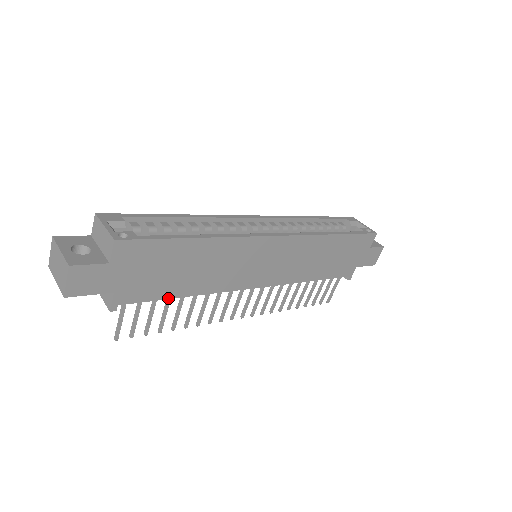
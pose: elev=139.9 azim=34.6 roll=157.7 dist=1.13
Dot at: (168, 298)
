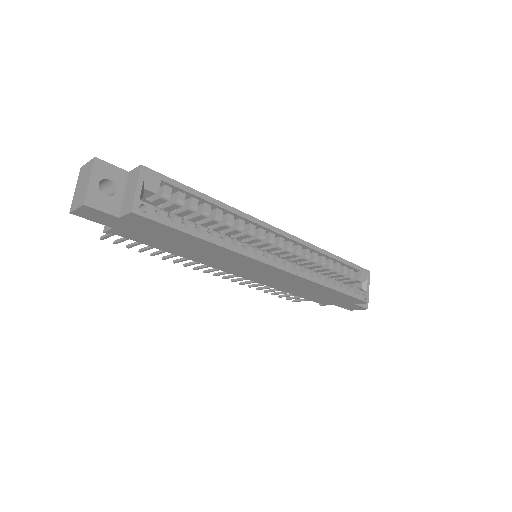
Dot at: (157, 248)
